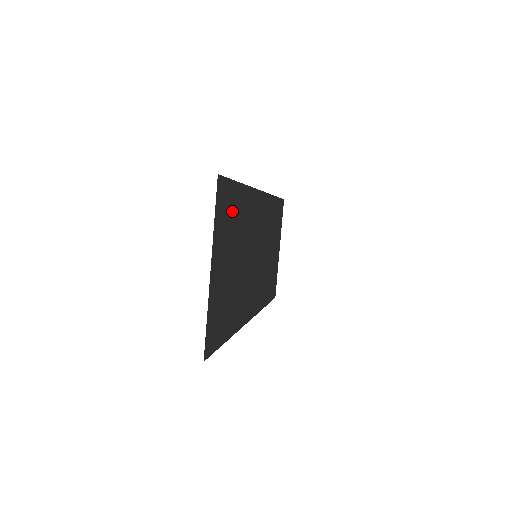
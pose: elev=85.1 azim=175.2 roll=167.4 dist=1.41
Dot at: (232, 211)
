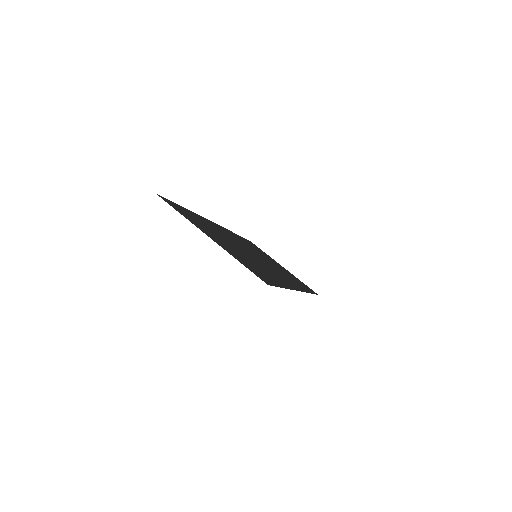
Dot at: occluded
